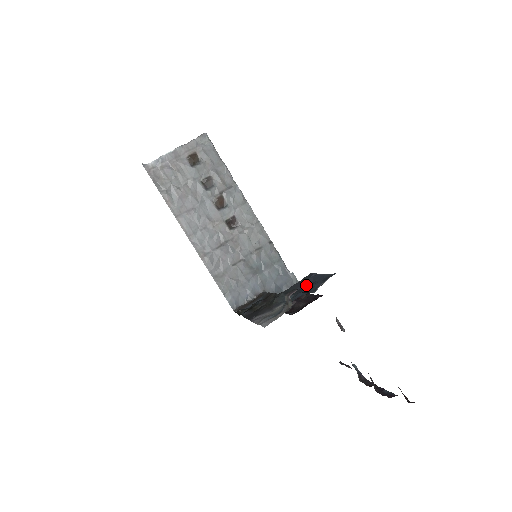
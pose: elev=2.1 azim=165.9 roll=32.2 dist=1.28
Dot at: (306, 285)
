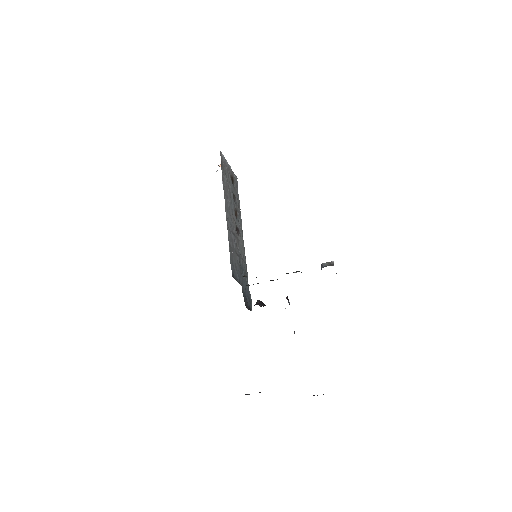
Dot at: occluded
